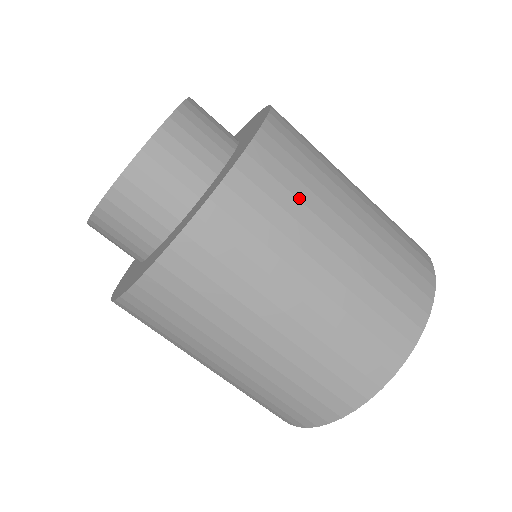
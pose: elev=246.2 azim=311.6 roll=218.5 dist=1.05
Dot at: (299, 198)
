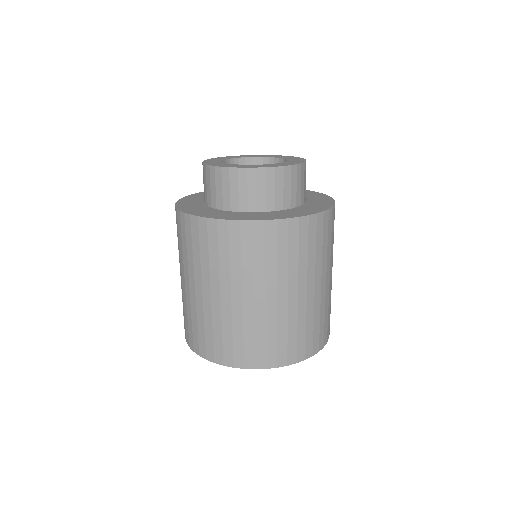
Dot at: occluded
